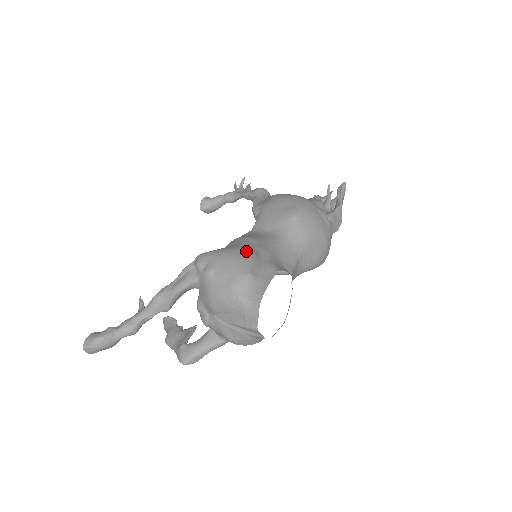
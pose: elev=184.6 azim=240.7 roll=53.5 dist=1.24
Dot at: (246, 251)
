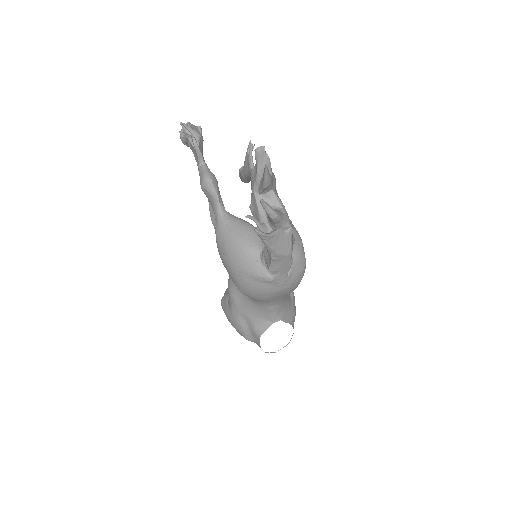
Dot at: (235, 324)
